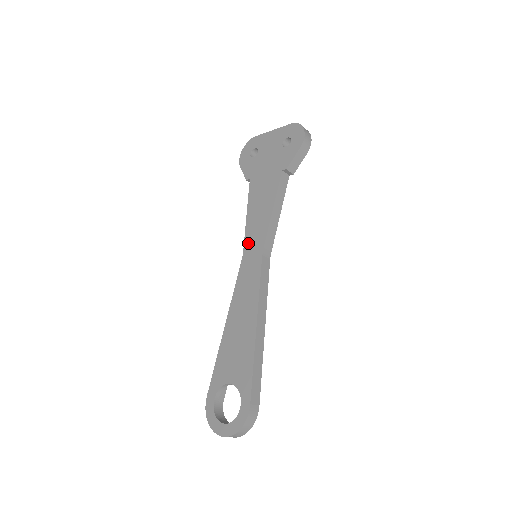
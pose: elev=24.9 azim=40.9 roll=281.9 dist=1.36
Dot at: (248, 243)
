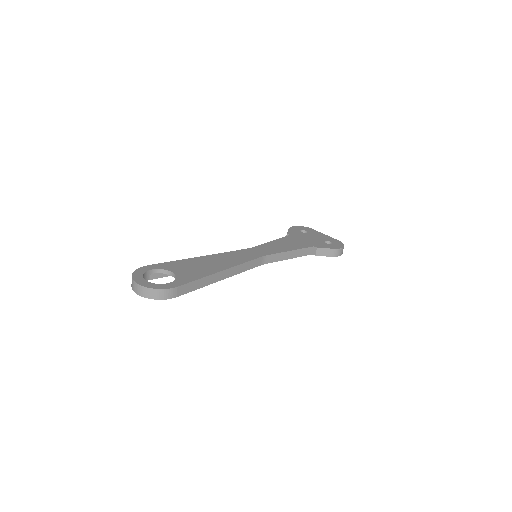
Dot at: (259, 247)
